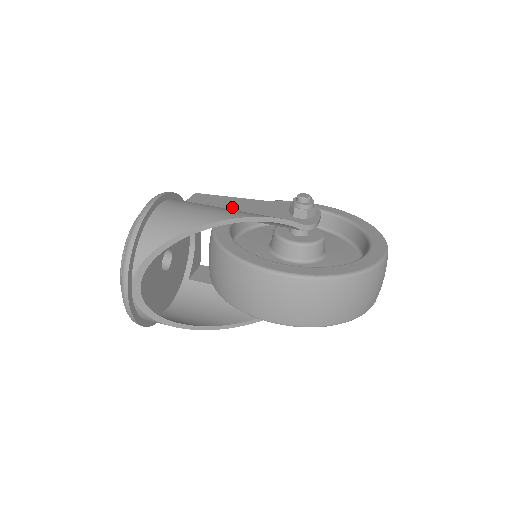
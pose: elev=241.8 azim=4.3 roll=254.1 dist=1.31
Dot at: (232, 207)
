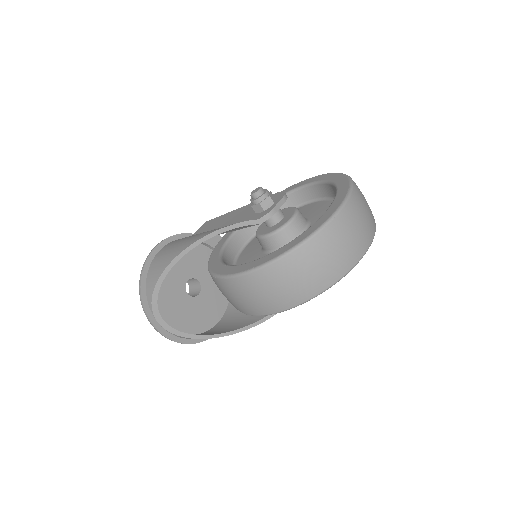
Dot at: (219, 225)
